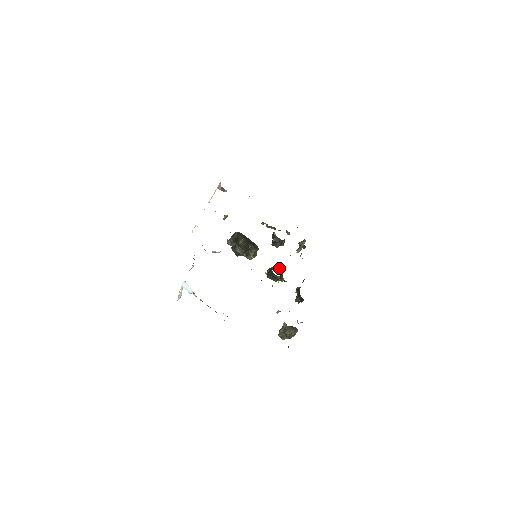
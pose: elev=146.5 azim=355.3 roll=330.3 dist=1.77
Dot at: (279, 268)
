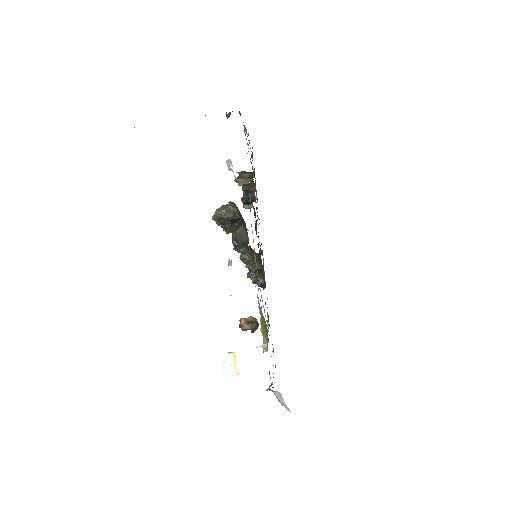
Dot at: occluded
